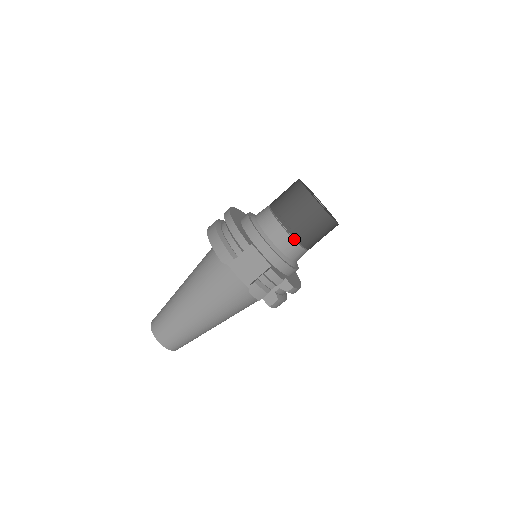
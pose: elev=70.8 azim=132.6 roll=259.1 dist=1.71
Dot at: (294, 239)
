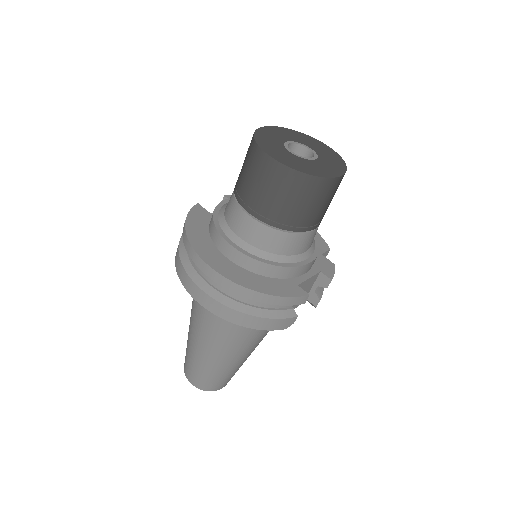
Dot at: occluded
